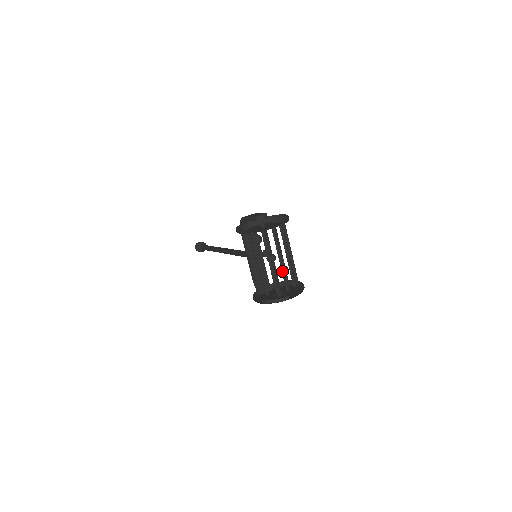
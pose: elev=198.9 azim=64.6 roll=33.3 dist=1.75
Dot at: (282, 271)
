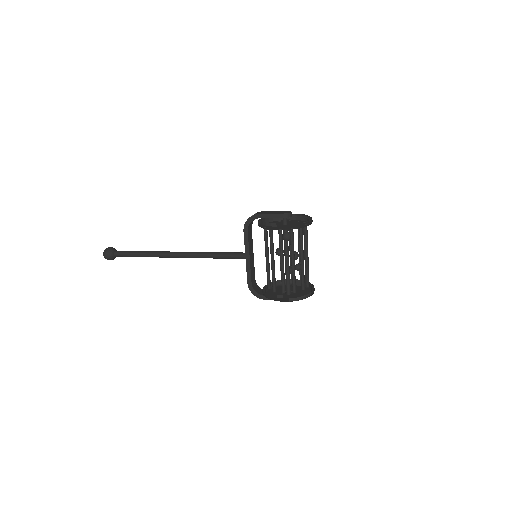
Dot at: occluded
